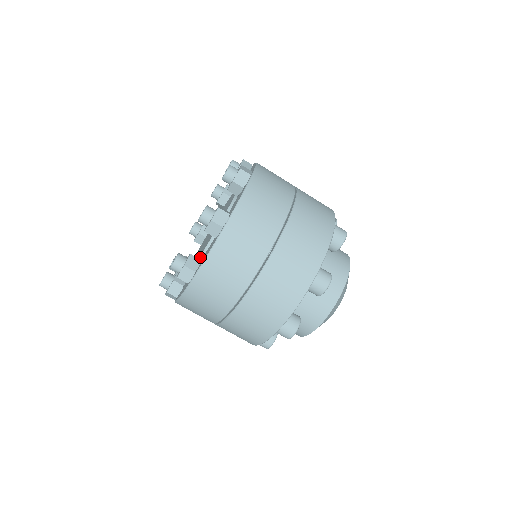
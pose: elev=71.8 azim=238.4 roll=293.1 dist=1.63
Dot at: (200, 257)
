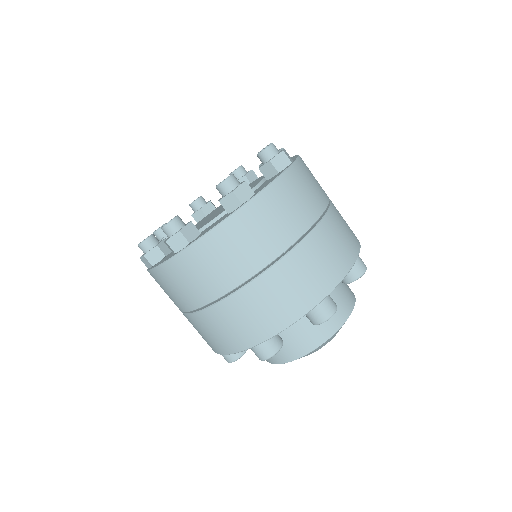
Dot at: occluded
